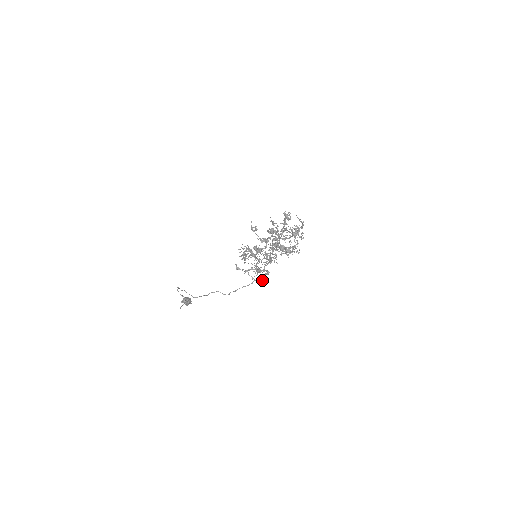
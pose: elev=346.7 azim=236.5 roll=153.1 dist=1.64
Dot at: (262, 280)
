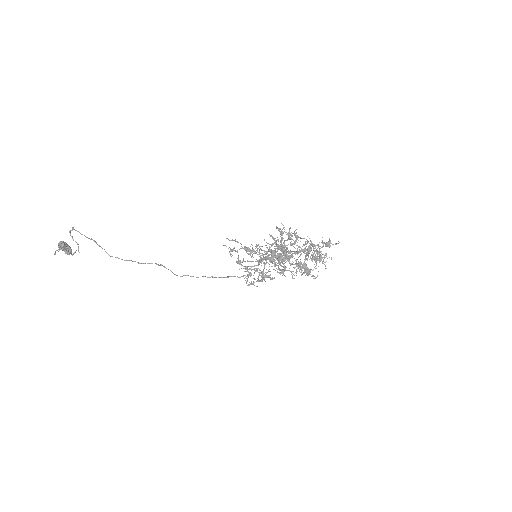
Dot at: (253, 284)
